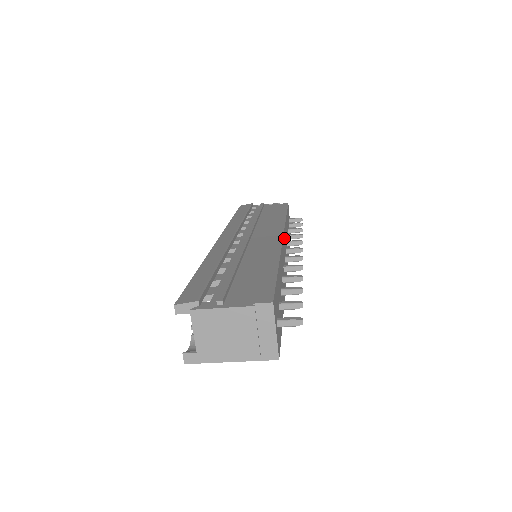
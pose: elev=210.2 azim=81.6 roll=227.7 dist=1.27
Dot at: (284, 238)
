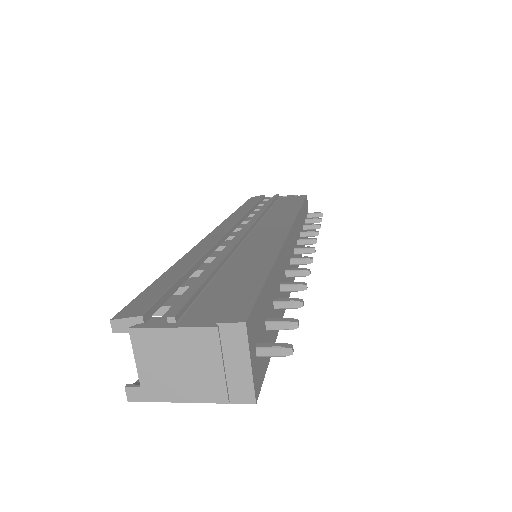
Dot at: (292, 234)
